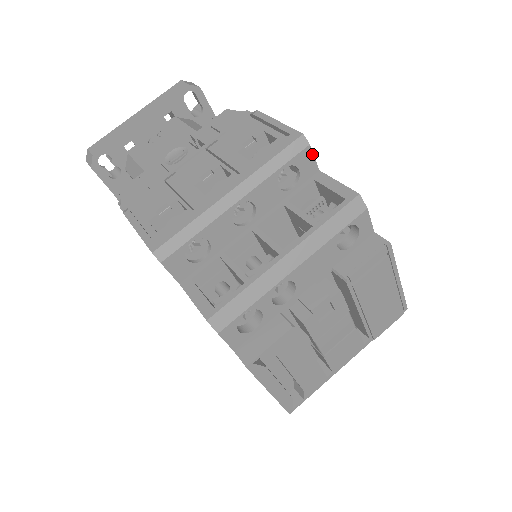
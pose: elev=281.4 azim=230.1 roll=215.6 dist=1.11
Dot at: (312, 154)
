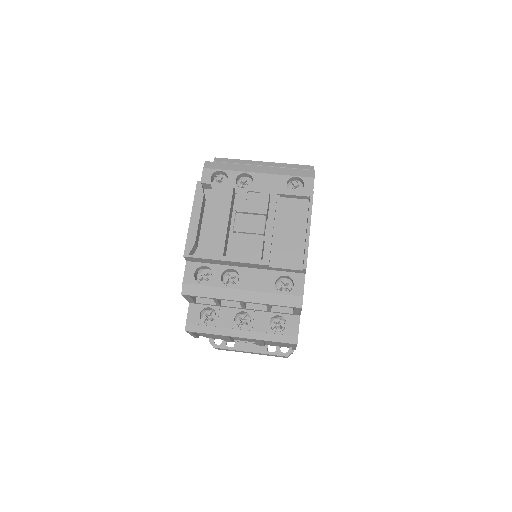
Dot at: occluded
